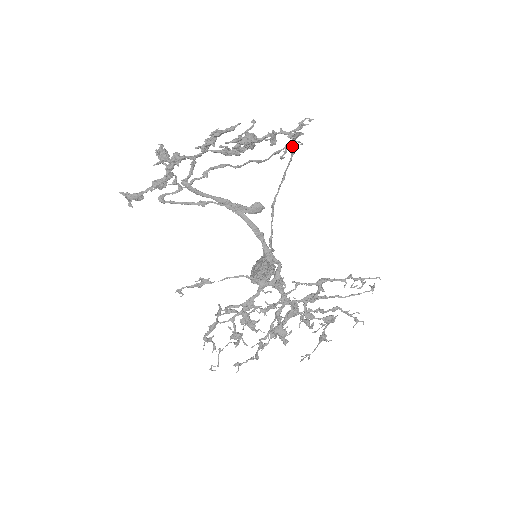
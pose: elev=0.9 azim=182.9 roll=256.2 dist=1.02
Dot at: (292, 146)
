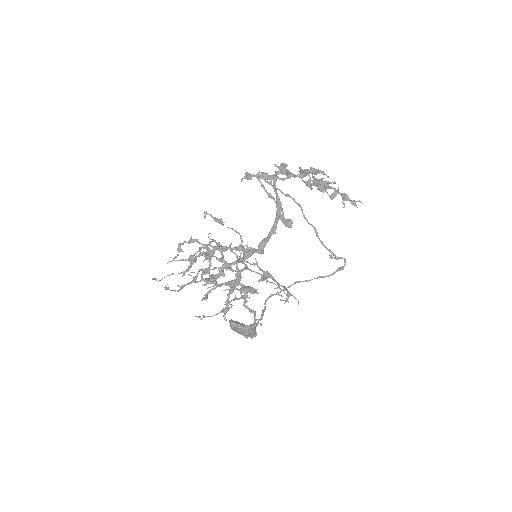
Dot at: (343, 266)
